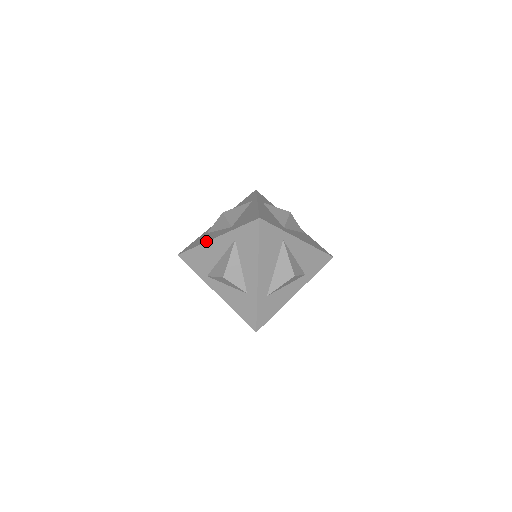
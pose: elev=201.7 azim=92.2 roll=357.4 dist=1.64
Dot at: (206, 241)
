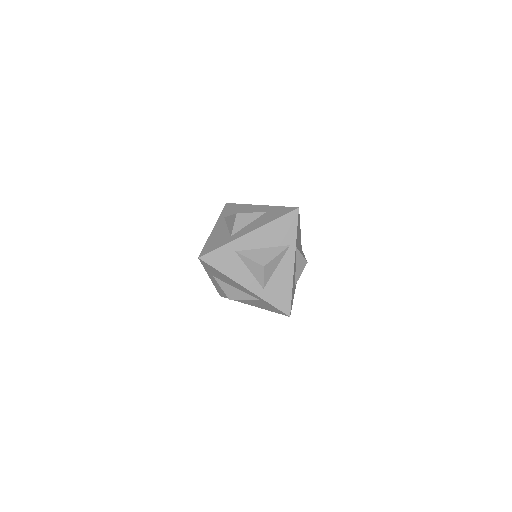
Dot at: (235, 281)
